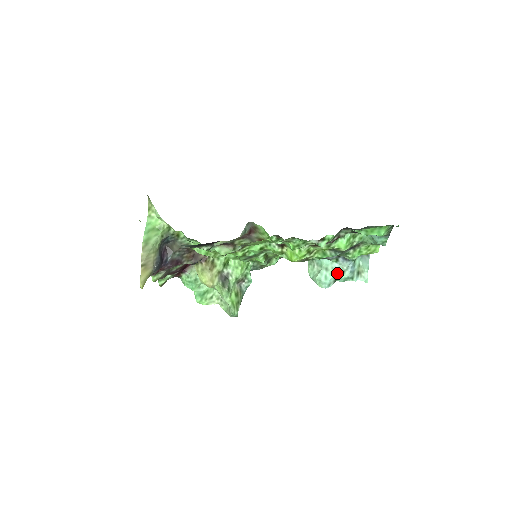
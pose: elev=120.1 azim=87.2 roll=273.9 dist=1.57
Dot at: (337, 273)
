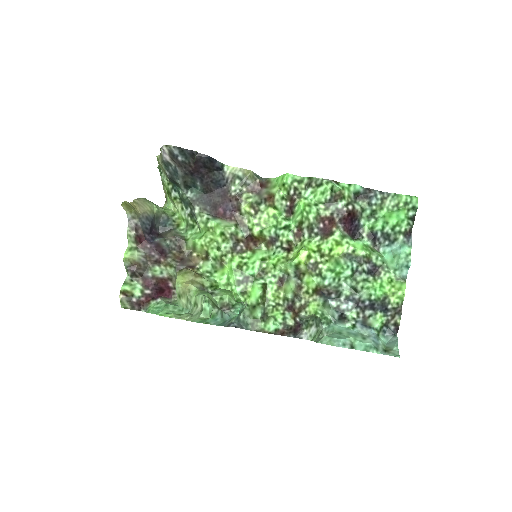
Dot at: (354, 337)
